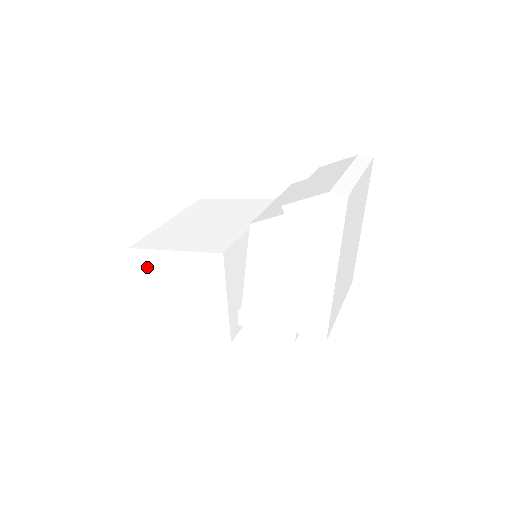
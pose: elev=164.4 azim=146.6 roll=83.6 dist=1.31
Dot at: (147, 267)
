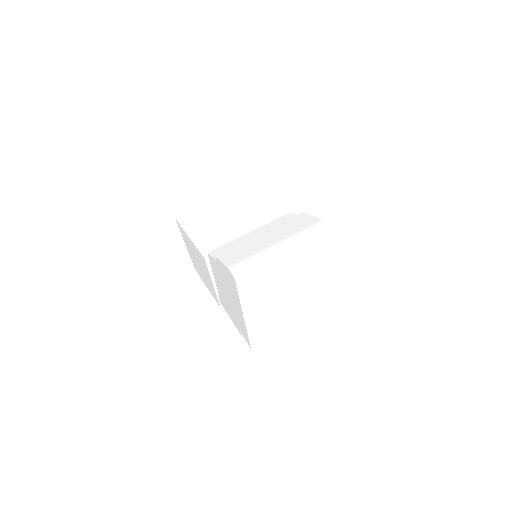
Dot at: (184, 236)
